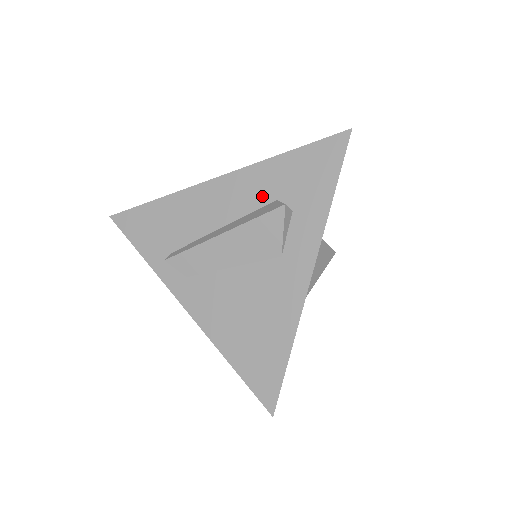
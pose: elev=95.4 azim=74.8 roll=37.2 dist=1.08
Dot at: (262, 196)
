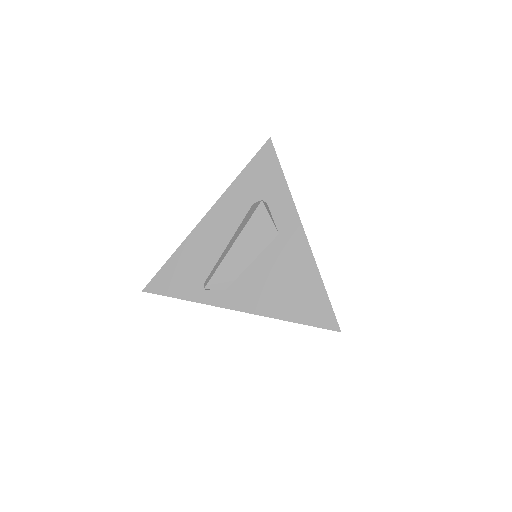
Dot at: (242, 208)
